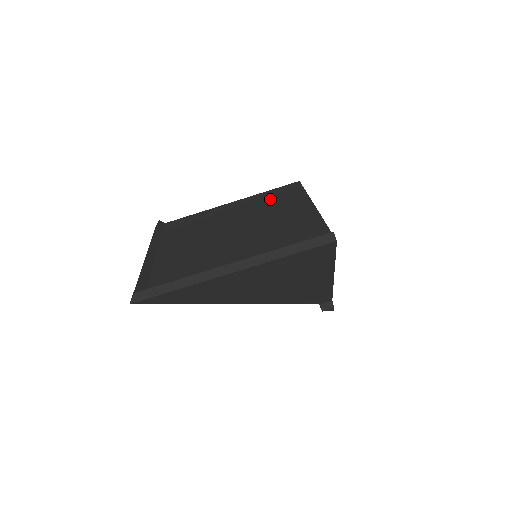
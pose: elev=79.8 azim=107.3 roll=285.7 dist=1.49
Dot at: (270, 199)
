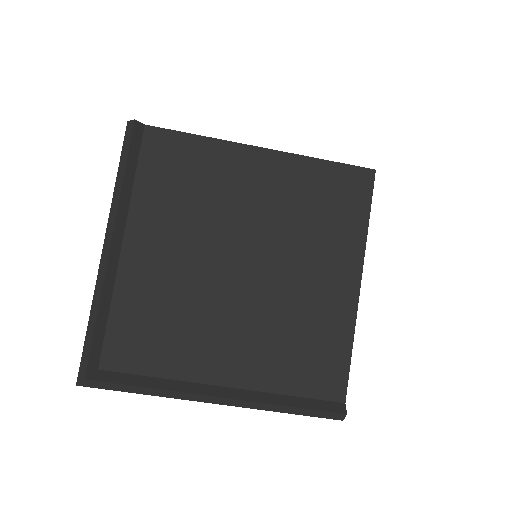
Dot at: (317, 202)
